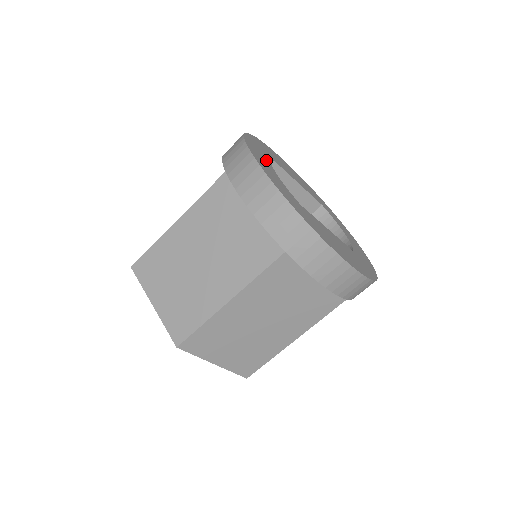
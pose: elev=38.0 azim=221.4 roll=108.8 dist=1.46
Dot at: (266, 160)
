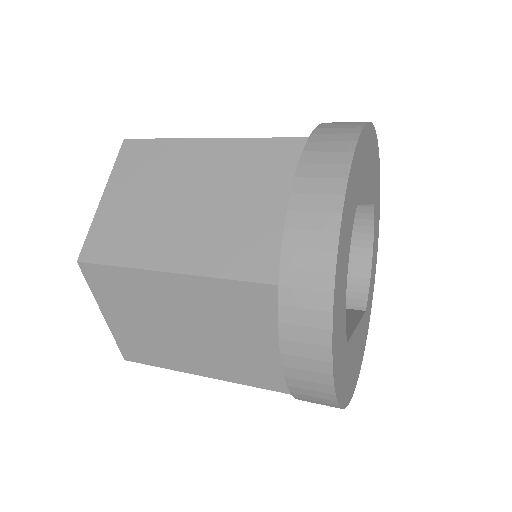
Dot at: (346, 263)
